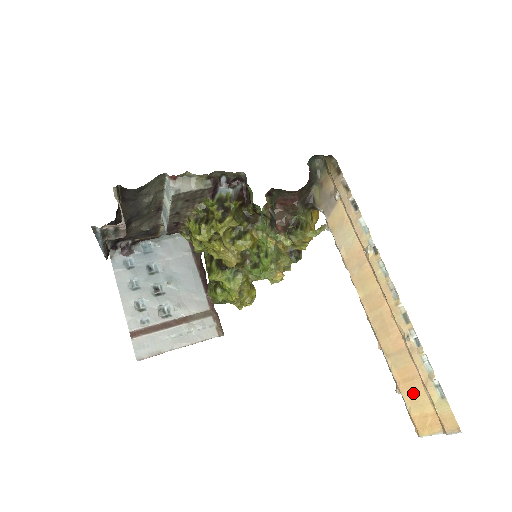
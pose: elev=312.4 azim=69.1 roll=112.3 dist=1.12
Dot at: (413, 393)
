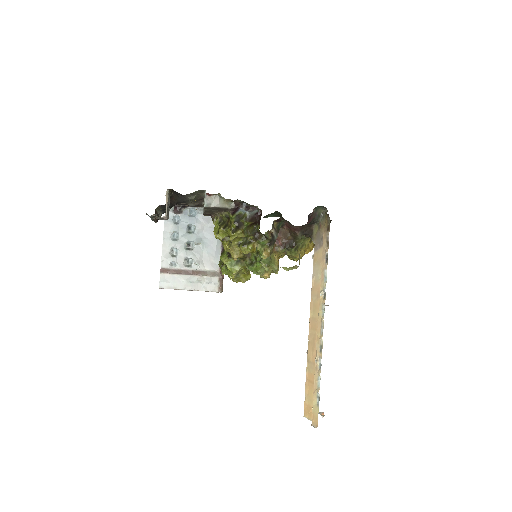
Dot at: (310, 391)
